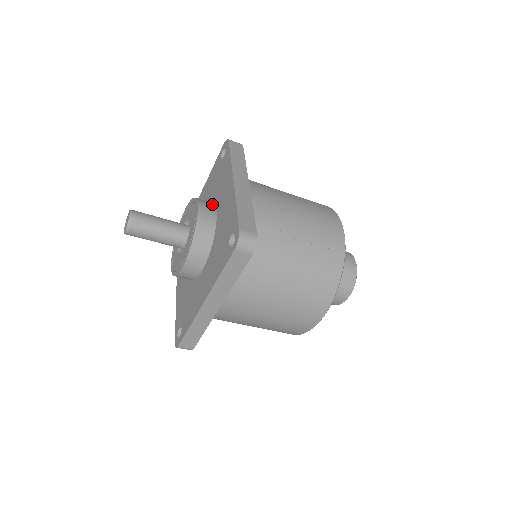
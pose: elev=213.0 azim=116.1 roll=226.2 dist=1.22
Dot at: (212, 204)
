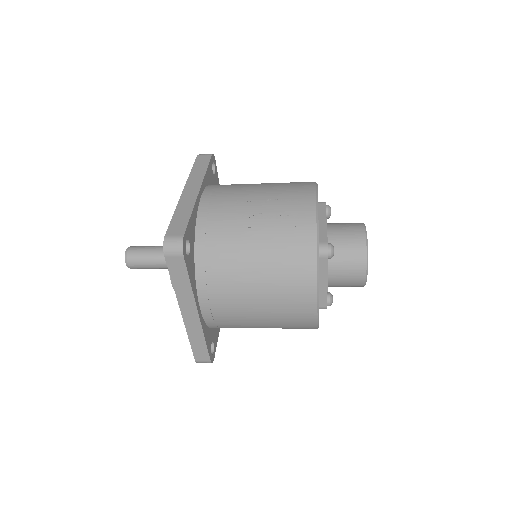
Dot at: occluded
